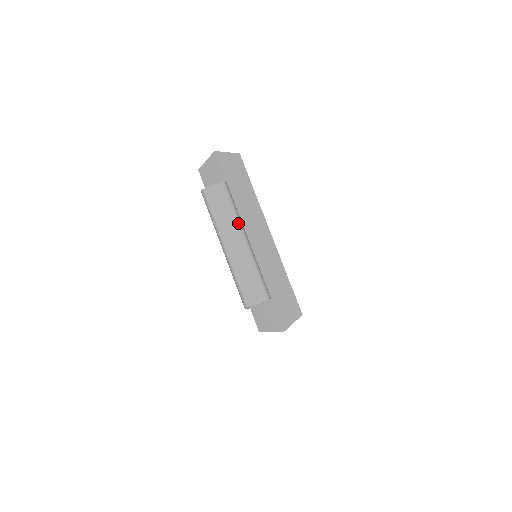
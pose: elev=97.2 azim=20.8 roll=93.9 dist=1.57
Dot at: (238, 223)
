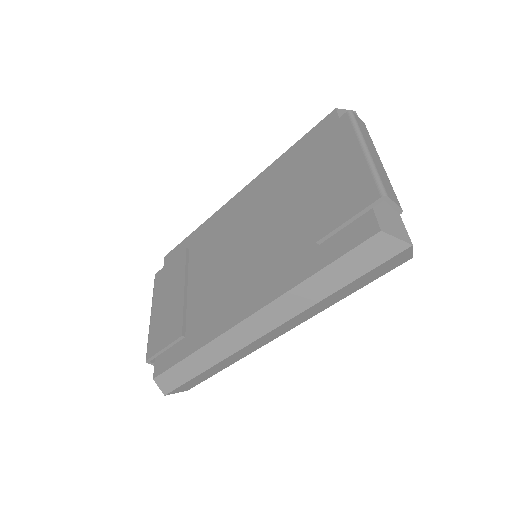
Dot at: occluded
